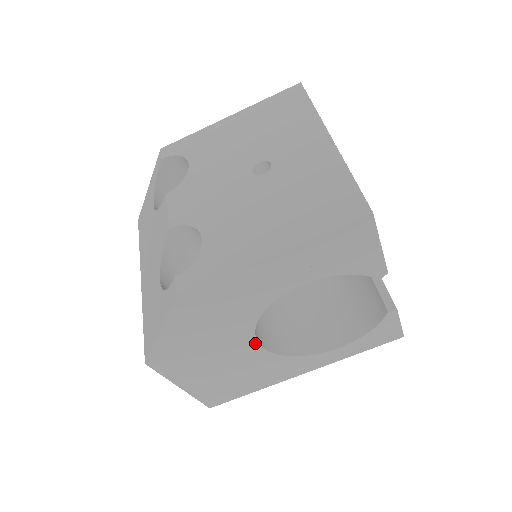
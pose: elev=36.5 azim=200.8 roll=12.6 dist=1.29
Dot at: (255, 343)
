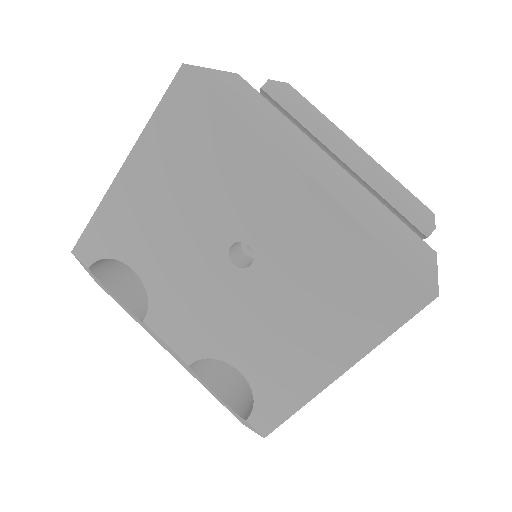
Dot at: occluded
